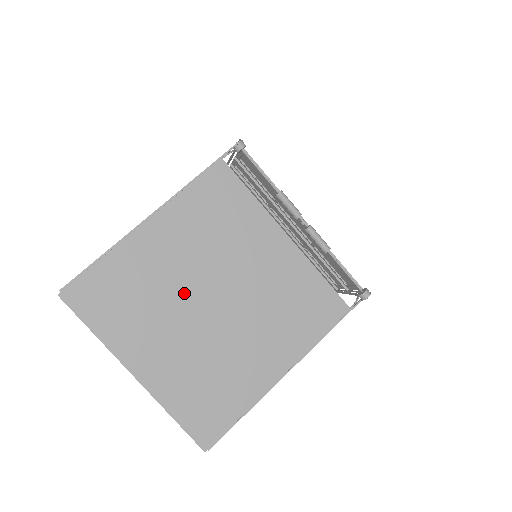
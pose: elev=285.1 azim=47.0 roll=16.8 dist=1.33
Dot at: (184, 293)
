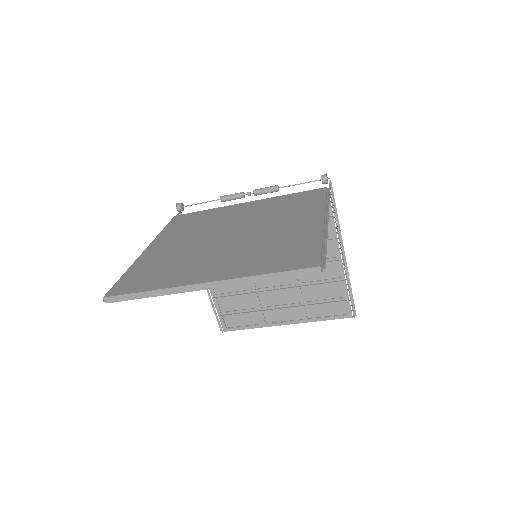
Dot at: (203, 245)
